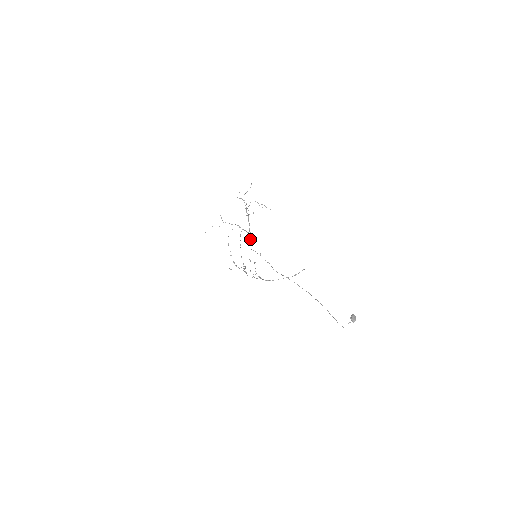
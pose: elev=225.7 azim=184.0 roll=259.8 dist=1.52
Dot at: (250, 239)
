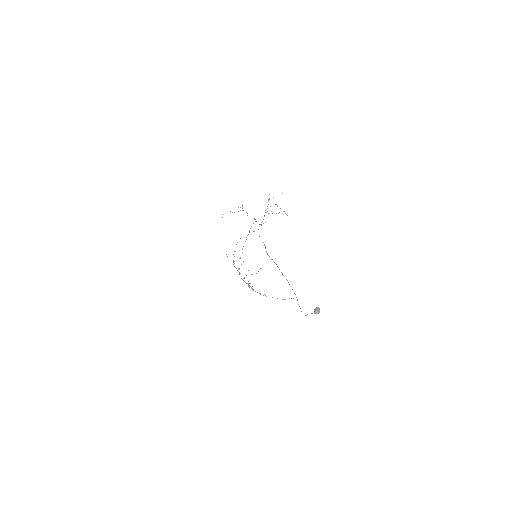
Dot at: (258, 229)
